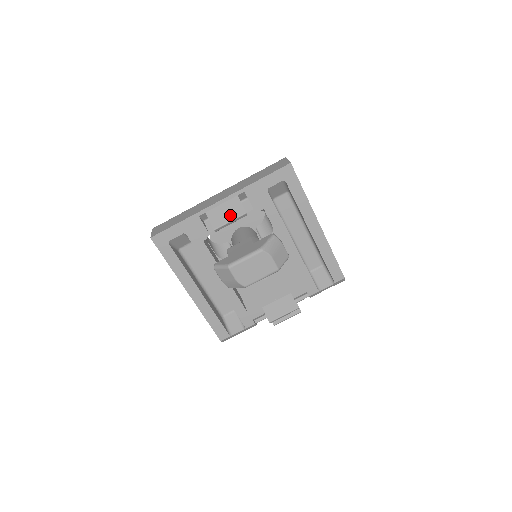
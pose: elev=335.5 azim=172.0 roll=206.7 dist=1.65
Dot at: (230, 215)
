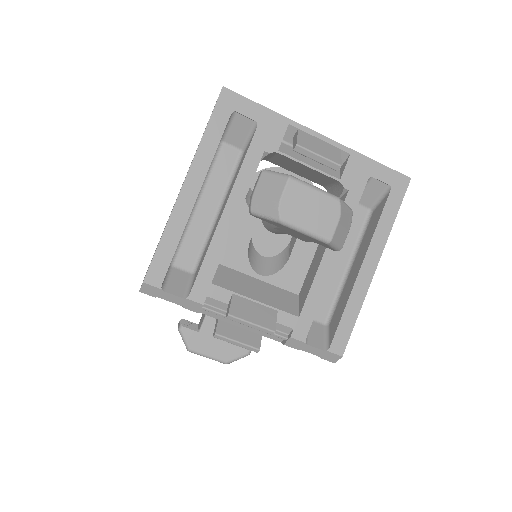
Dot at: (323, 152)
